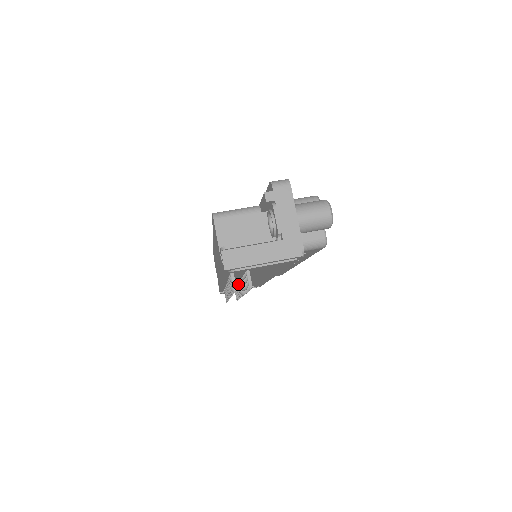
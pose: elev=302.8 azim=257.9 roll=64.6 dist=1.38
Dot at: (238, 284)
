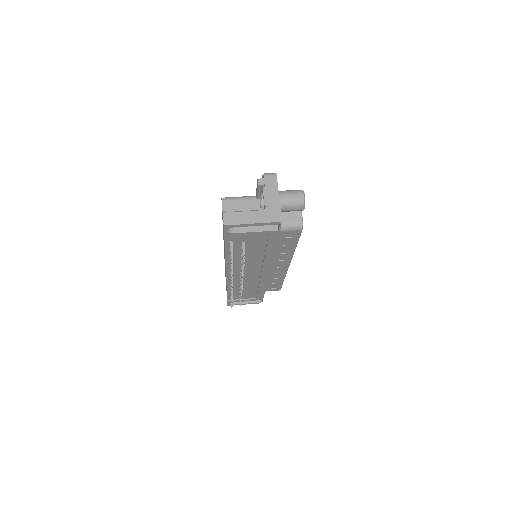
Dot at: occluded
